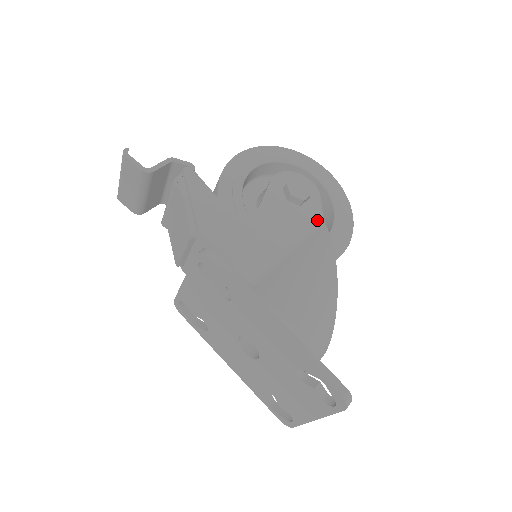
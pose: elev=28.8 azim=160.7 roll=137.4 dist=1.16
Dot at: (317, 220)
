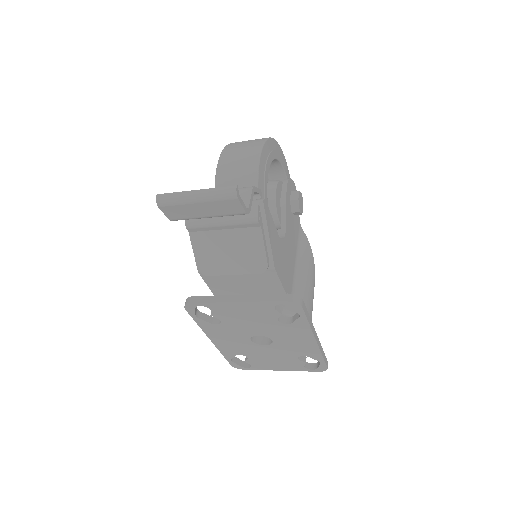
Dot at: (299, 226)
